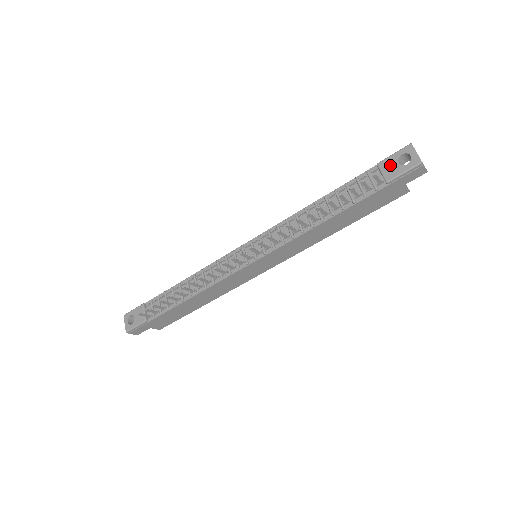
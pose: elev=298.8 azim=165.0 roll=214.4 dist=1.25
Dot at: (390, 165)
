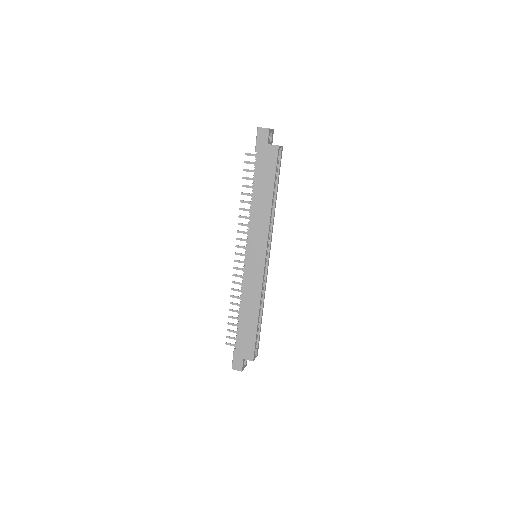
Dot at: occluded
